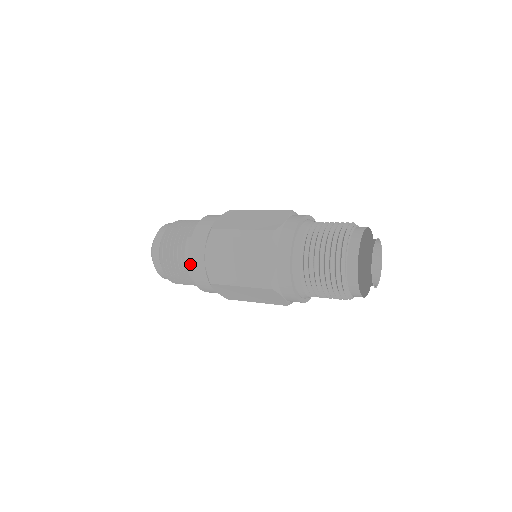
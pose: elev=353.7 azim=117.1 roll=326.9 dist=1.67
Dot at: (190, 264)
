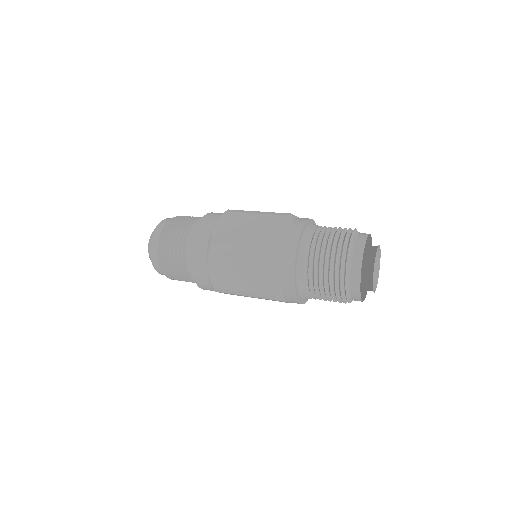
Dot at: (195, 232)
